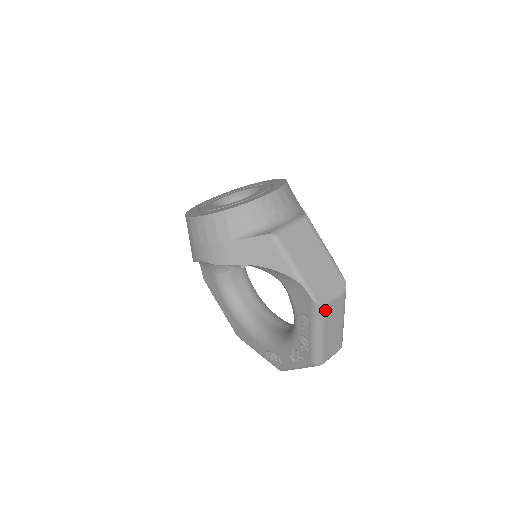
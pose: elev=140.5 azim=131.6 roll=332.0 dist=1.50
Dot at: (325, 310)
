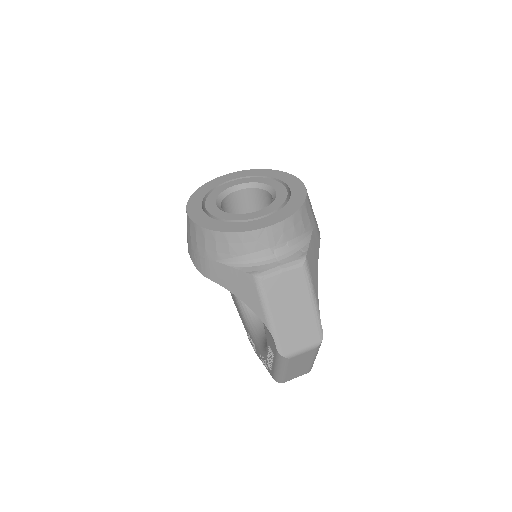
Dot at: (289, 360)
